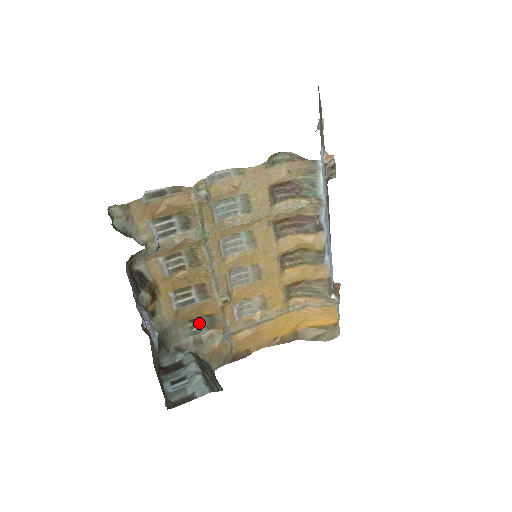
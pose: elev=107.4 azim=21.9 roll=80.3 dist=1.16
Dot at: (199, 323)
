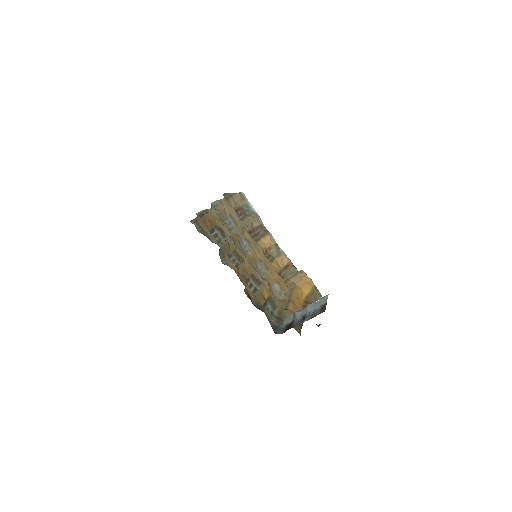
Dot at: (268, 307)
